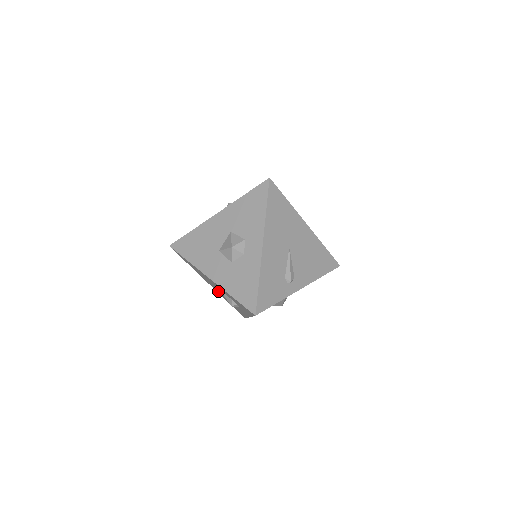
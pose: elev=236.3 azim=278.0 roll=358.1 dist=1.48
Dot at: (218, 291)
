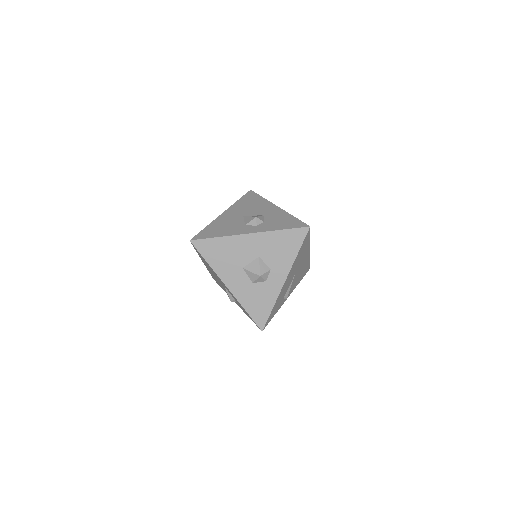
Dot at: (212, 273)
